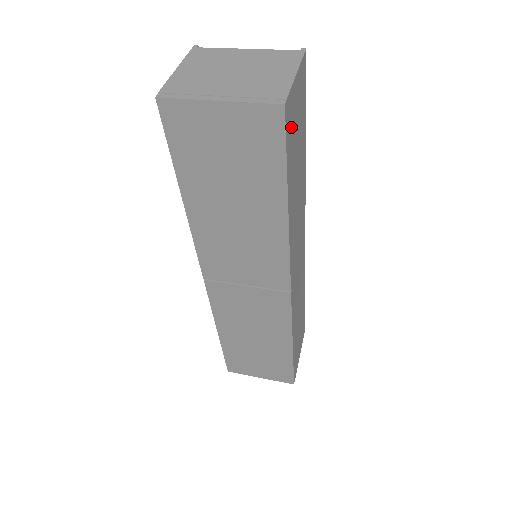
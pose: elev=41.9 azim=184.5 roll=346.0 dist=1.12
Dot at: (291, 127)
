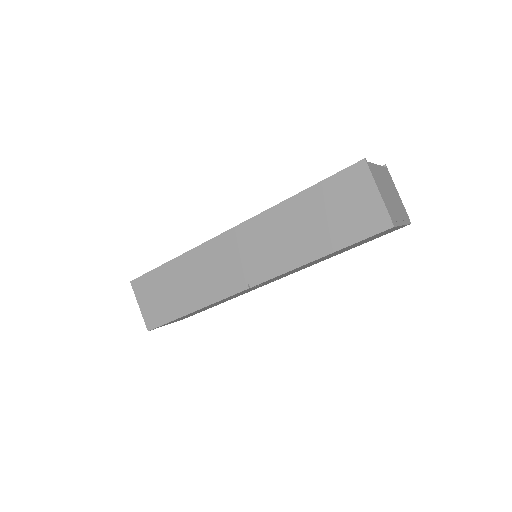
Dot at: occluded
